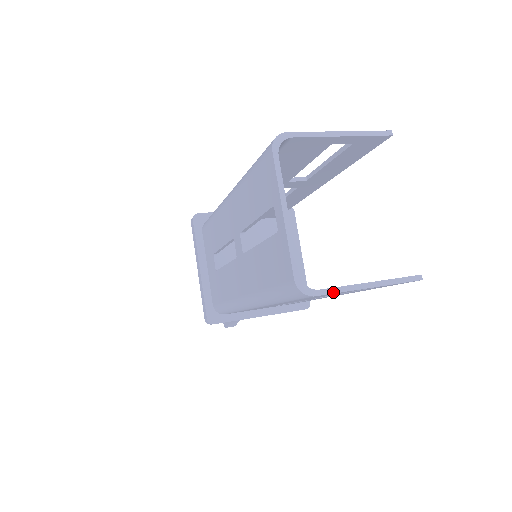
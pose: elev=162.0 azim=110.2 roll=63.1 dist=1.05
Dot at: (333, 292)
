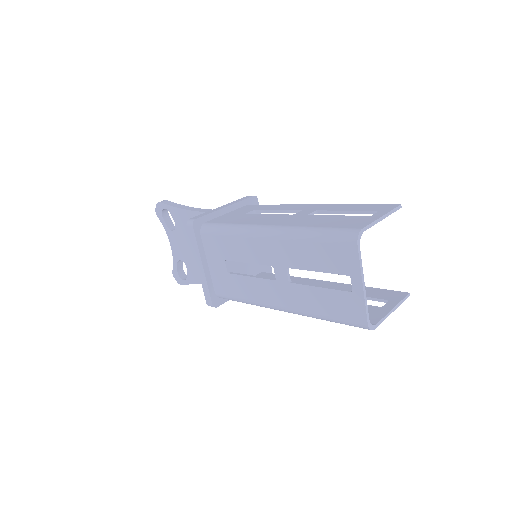
Dot at: occluded
